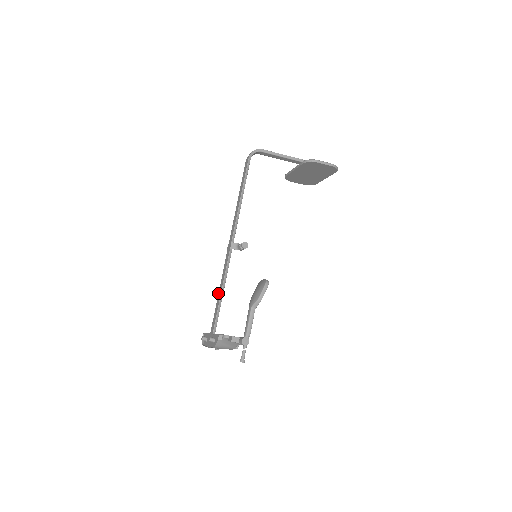
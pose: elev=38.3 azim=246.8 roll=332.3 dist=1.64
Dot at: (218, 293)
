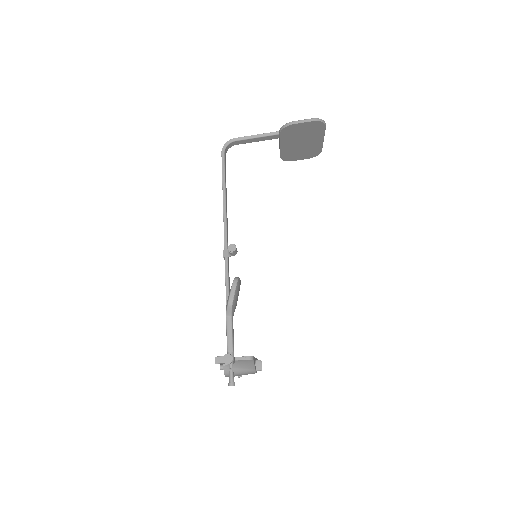
Dot at: occluded
